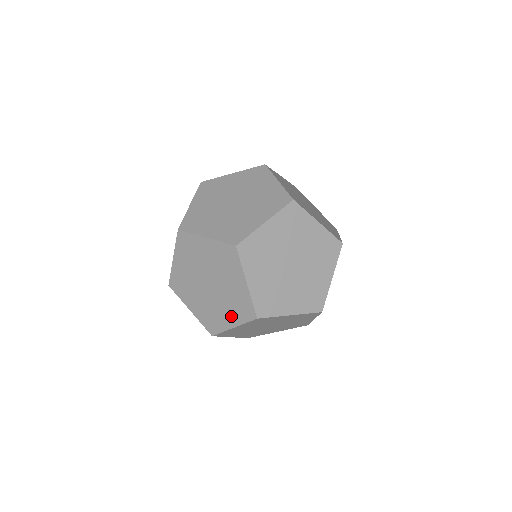
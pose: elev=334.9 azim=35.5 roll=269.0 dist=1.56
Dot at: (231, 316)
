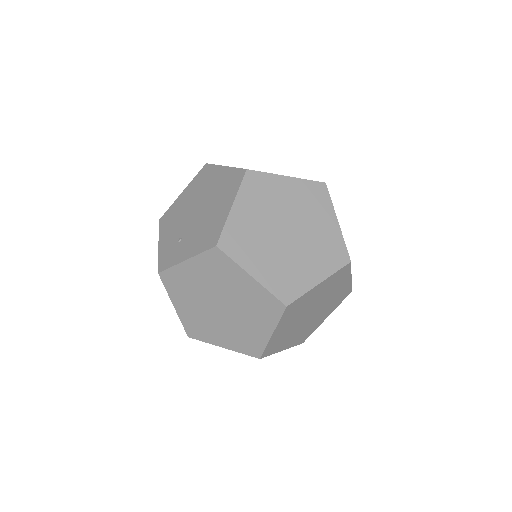
Dot at: (318, 267)
